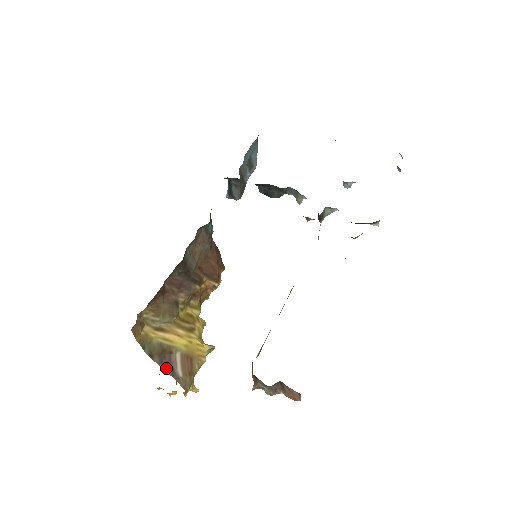
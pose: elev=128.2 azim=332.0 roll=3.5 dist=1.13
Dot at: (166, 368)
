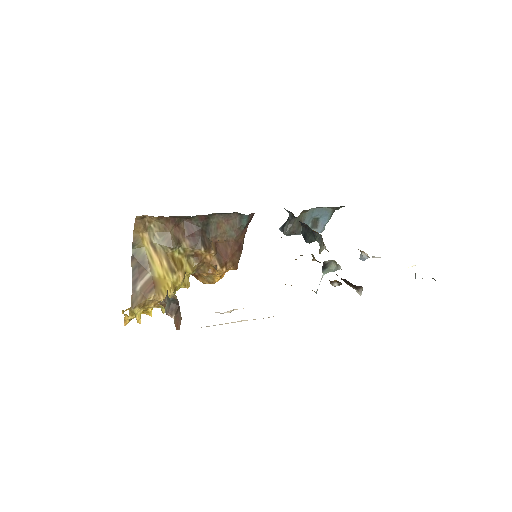
Dot at: (134, 275)
